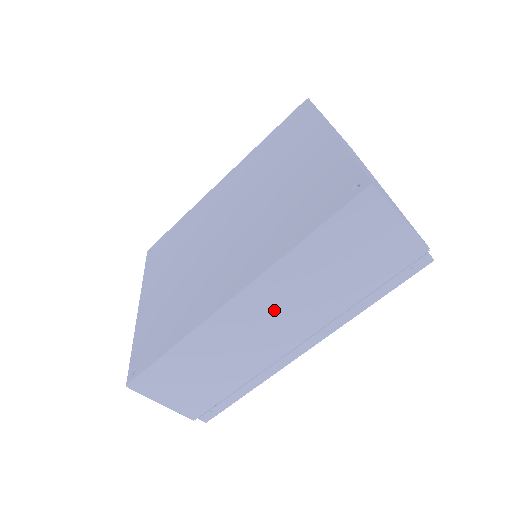
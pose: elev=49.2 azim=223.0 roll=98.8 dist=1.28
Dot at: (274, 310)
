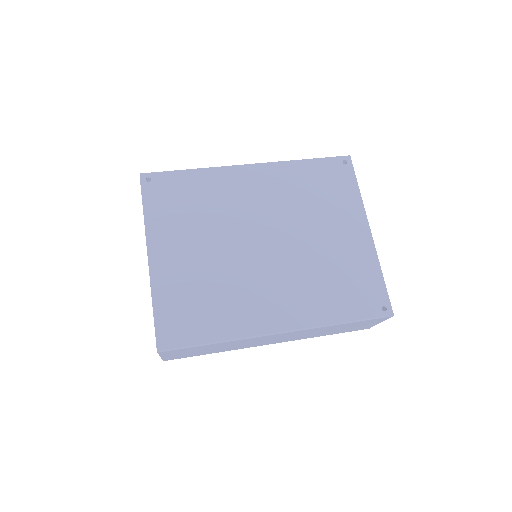
Dot at: (287, 336)
